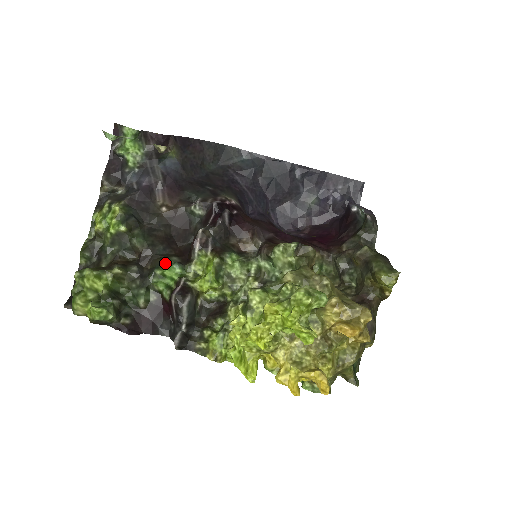
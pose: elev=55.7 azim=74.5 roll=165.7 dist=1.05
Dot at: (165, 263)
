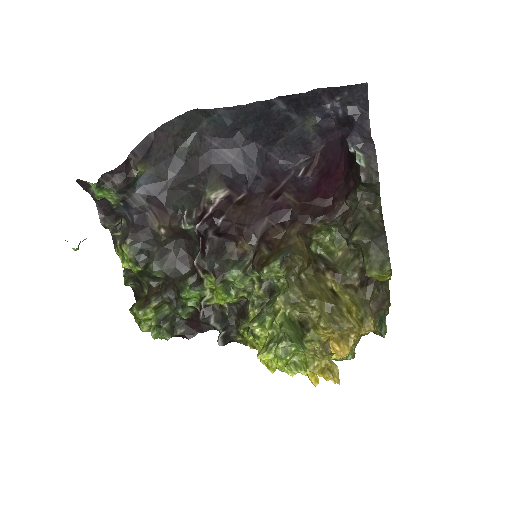
Dot at: (185, 287)
